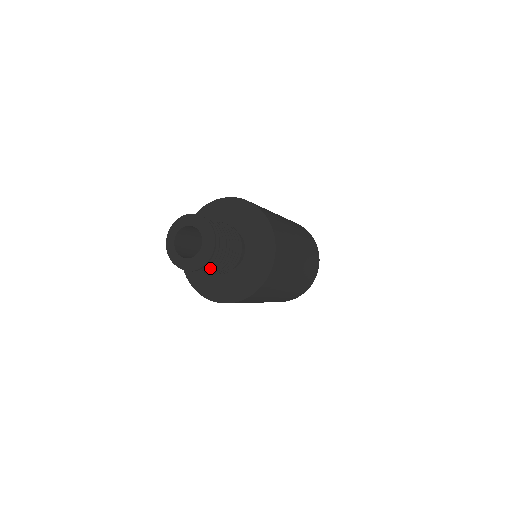
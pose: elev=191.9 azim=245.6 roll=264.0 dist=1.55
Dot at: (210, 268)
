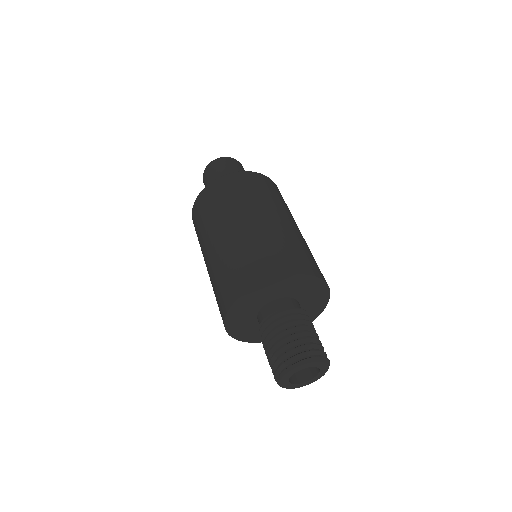
Dot at: occluded
